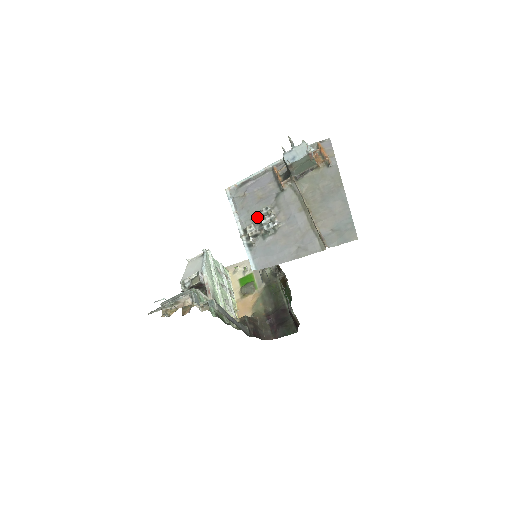
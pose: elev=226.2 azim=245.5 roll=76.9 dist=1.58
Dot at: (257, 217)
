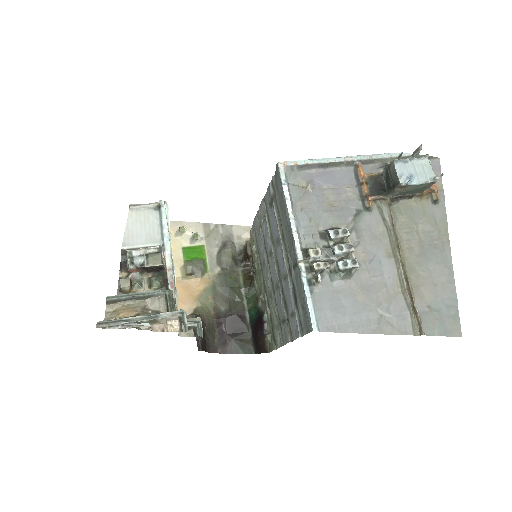
Dot at: (324, 237)
